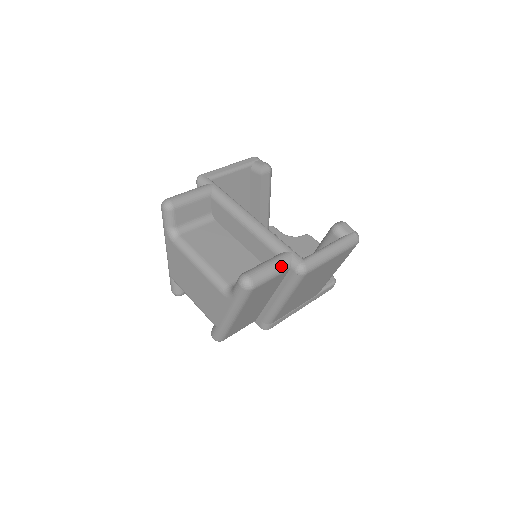
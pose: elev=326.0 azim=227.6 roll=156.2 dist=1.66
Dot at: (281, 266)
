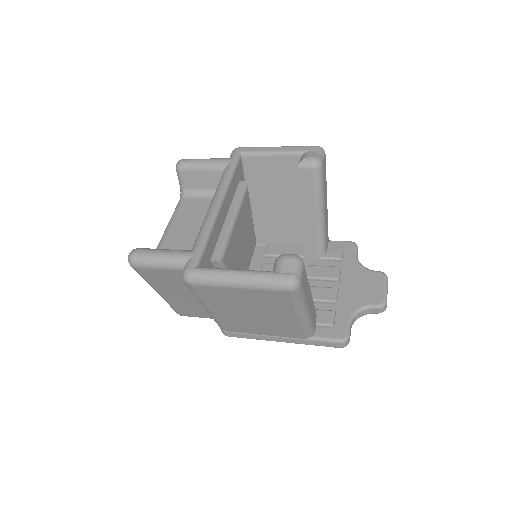
Dot at: (171, 261)
